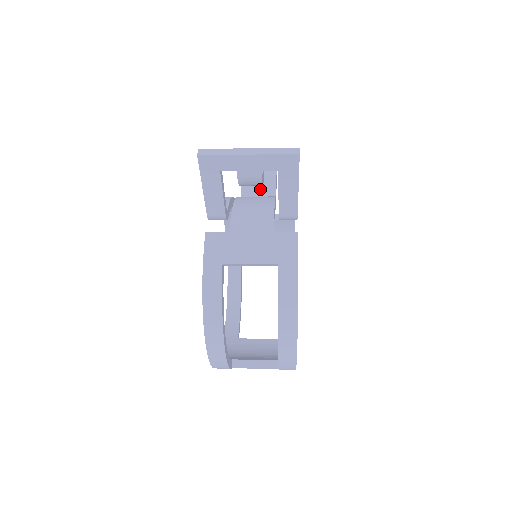
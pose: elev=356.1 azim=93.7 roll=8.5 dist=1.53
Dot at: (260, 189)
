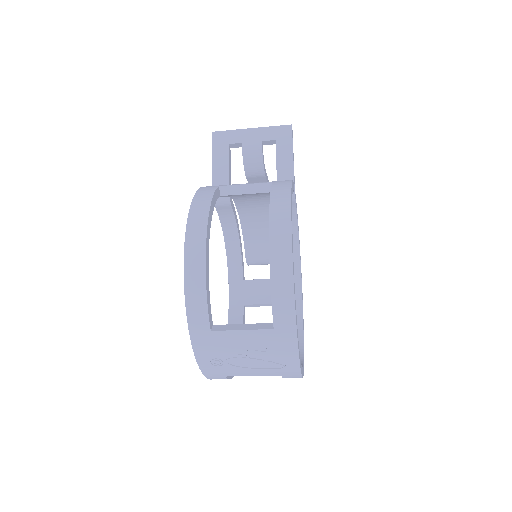
Dot at: occluded
